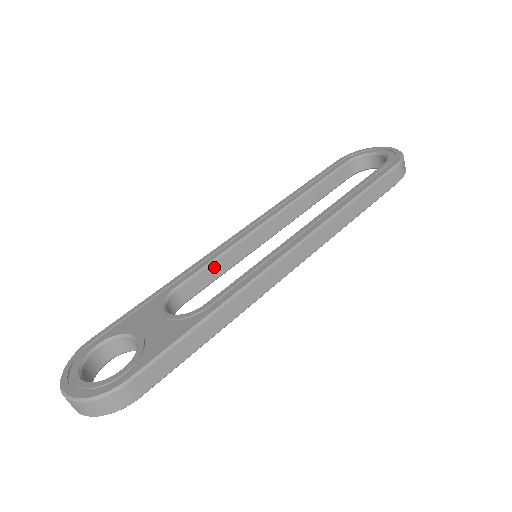
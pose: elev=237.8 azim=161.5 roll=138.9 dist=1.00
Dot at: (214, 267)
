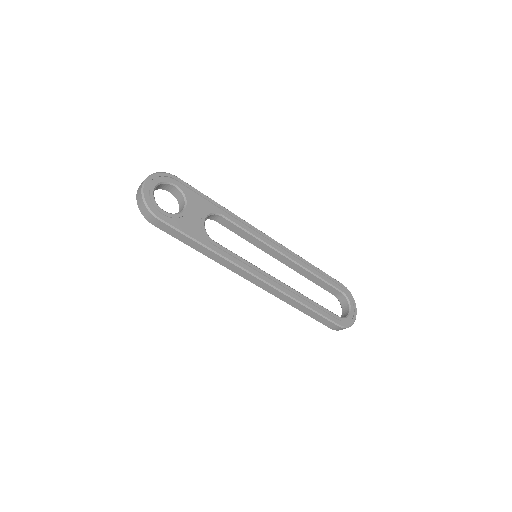
Dot at: (243, 232)
